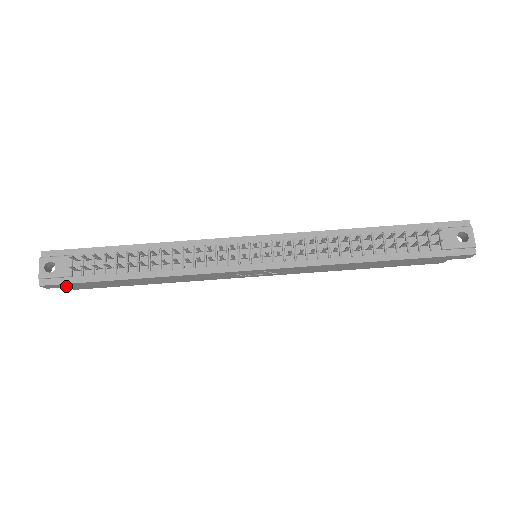
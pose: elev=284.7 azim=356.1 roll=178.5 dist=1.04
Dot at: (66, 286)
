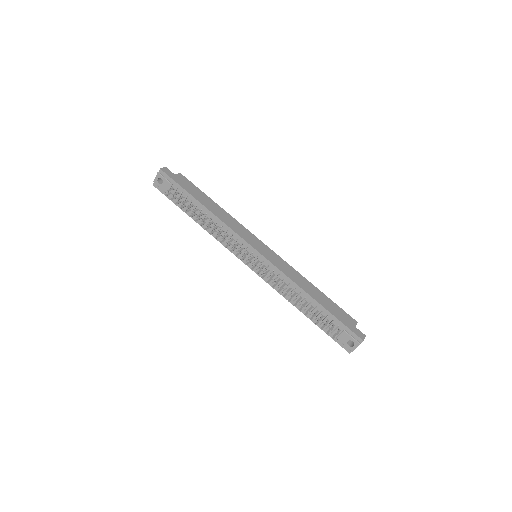
Dot at: occluded
